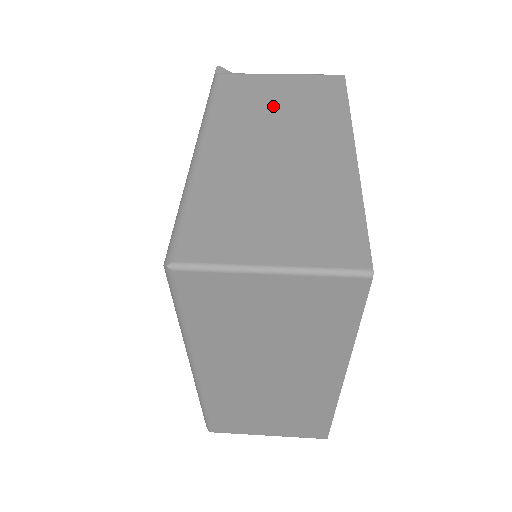
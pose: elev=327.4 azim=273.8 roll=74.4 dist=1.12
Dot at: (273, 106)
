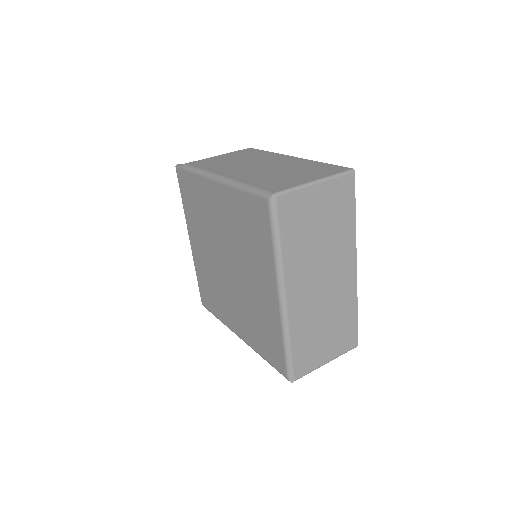
Dot at: (234, 161)
